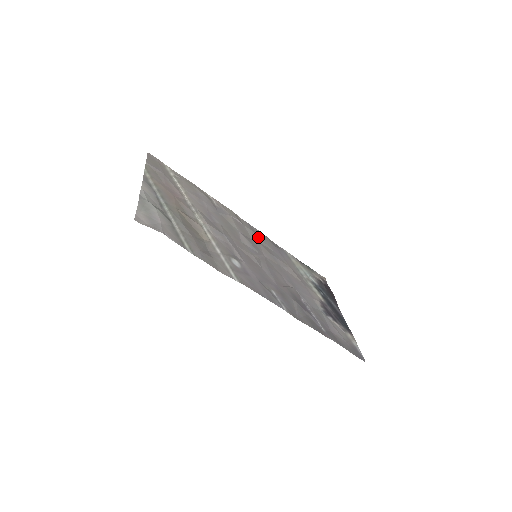
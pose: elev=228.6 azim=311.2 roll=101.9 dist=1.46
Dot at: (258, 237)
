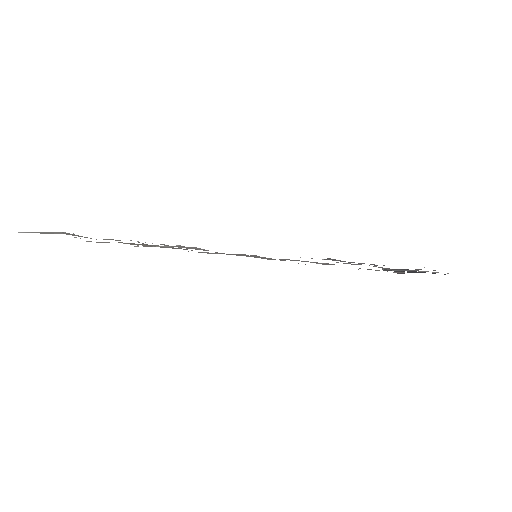
Dot at: occluded
